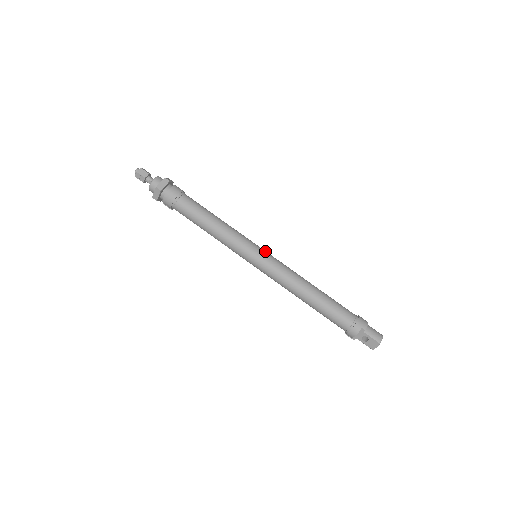
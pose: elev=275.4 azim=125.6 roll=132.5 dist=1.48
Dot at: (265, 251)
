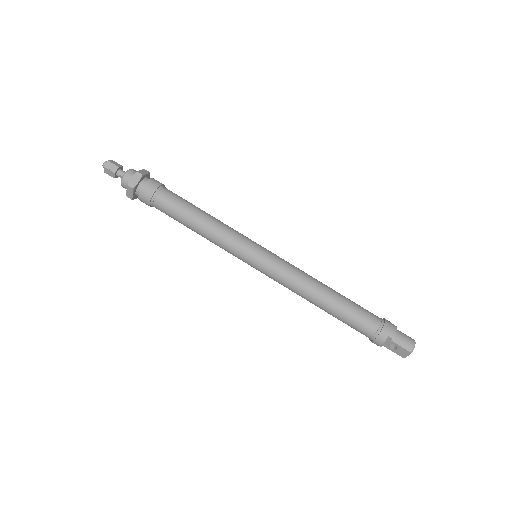
Dot at: (266, 250)
